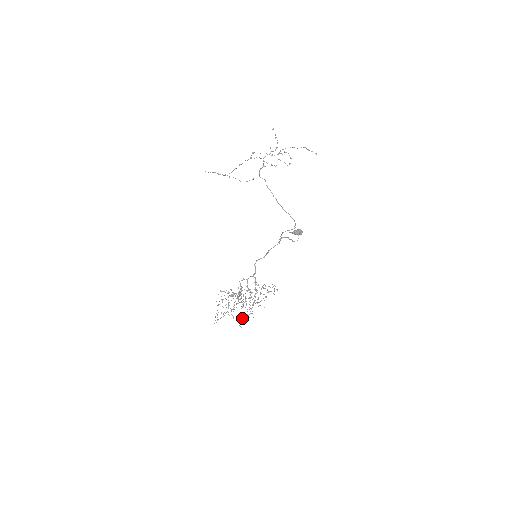
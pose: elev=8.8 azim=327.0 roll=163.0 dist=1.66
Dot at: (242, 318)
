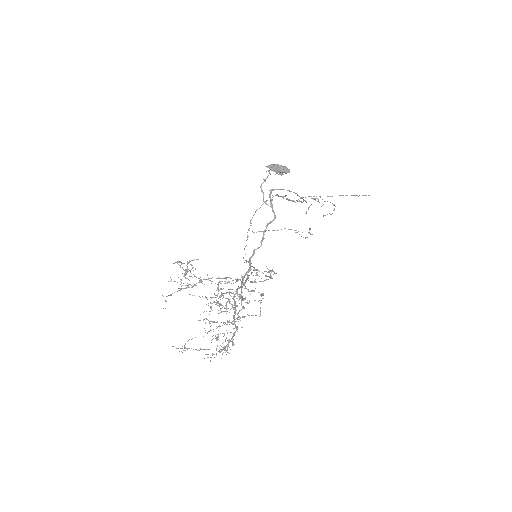
Dot at: (179, 261)
